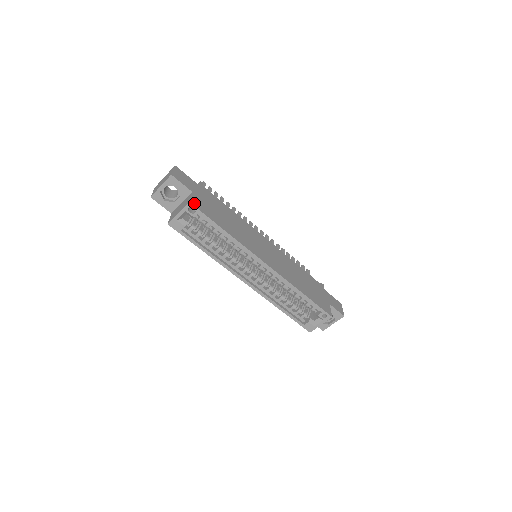
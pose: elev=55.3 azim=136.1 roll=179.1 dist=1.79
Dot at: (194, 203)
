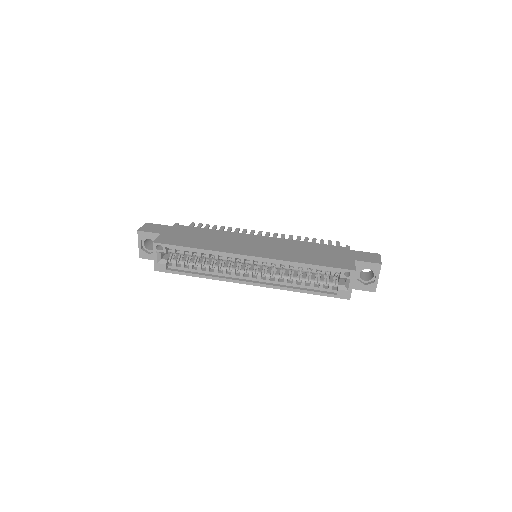
Dot at: (159, 241)
